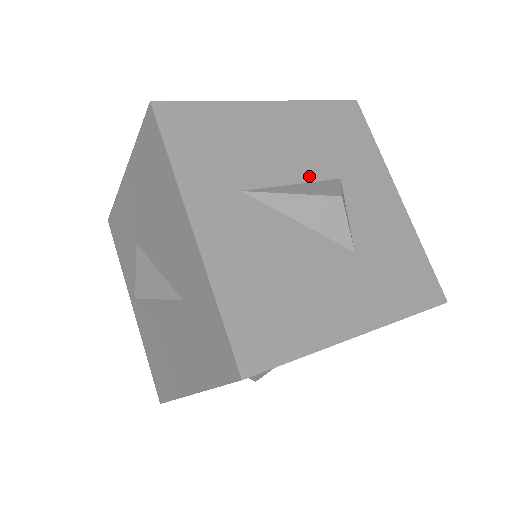
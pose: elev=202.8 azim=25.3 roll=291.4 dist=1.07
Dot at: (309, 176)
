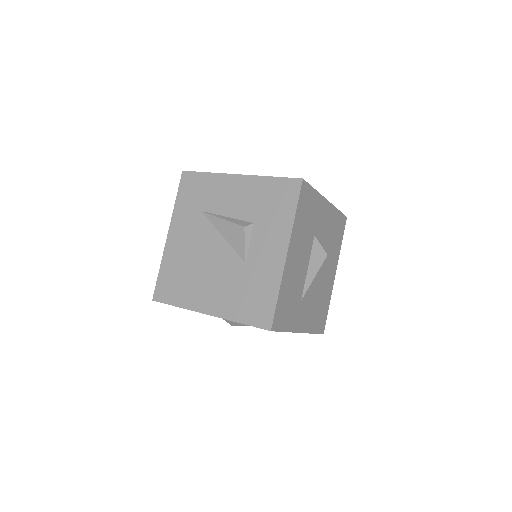
Dot at: (309, 255)
